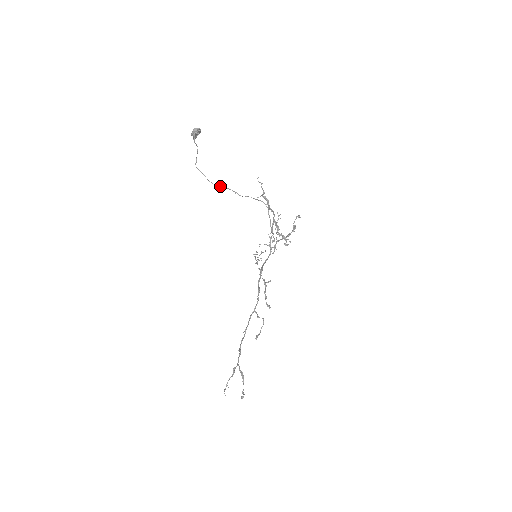
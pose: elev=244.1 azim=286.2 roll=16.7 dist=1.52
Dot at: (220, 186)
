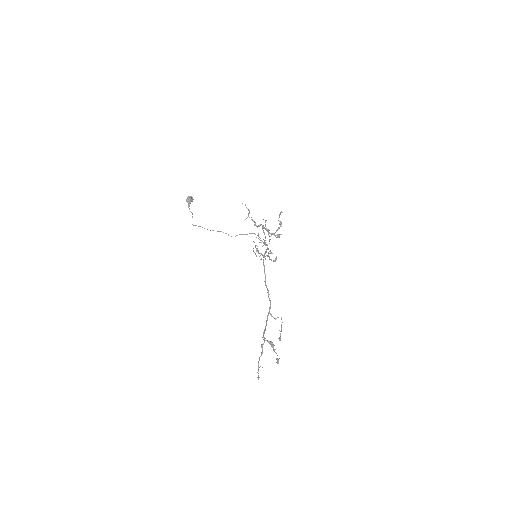
Dot at: occluded
